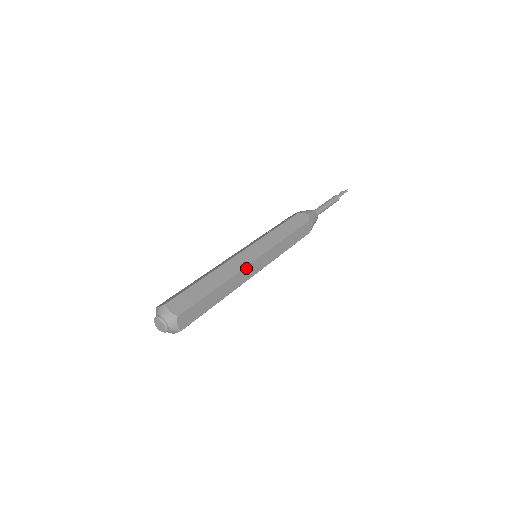
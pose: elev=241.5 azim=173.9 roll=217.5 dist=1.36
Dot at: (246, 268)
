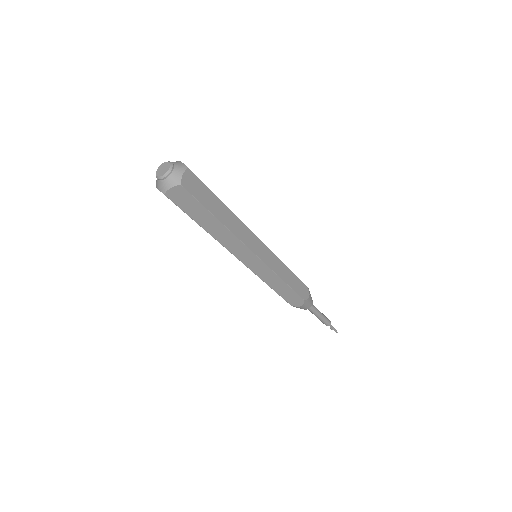
Dot at: (251, 233)
